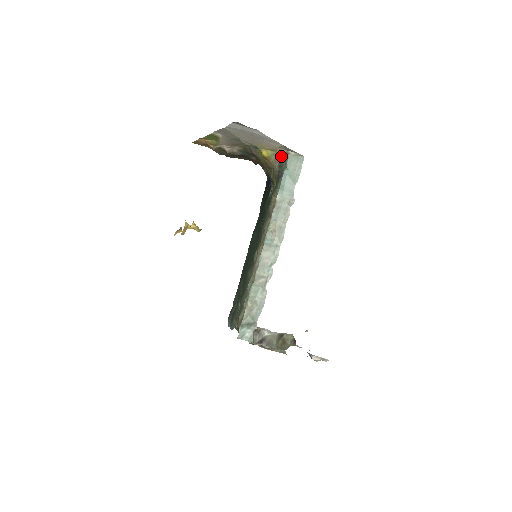
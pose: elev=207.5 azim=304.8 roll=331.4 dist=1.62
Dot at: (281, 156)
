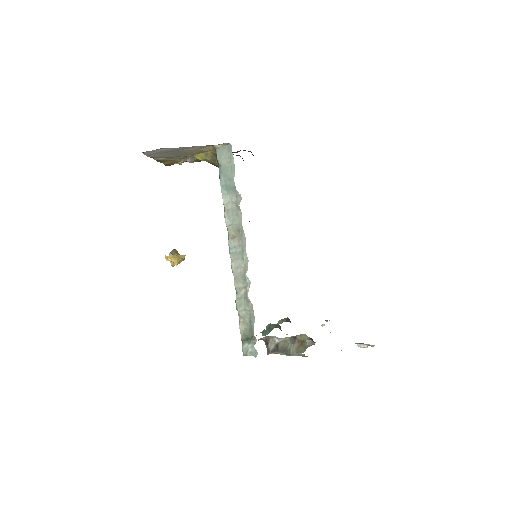
Dot at: (213, 153)
